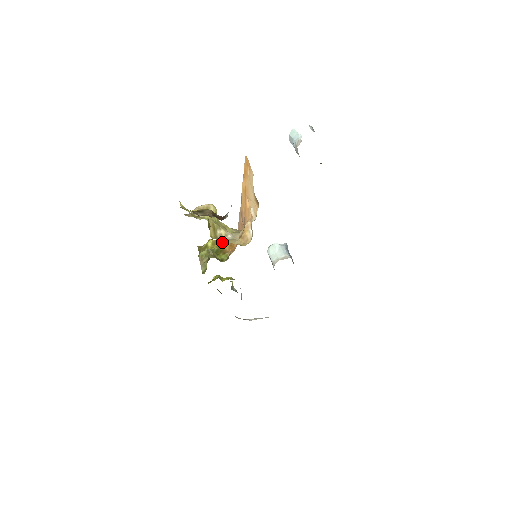
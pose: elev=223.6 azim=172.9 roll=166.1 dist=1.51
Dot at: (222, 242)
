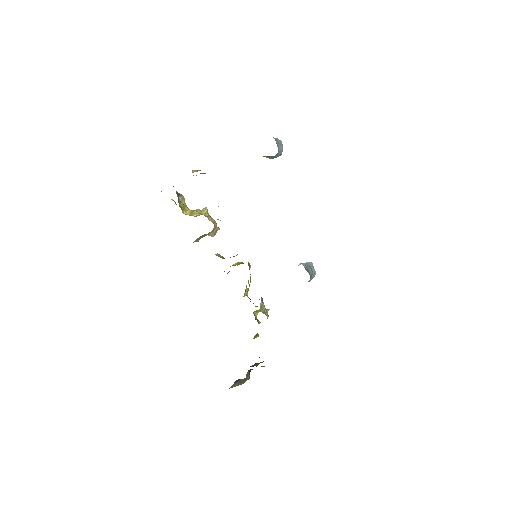
Dot at: occluded
